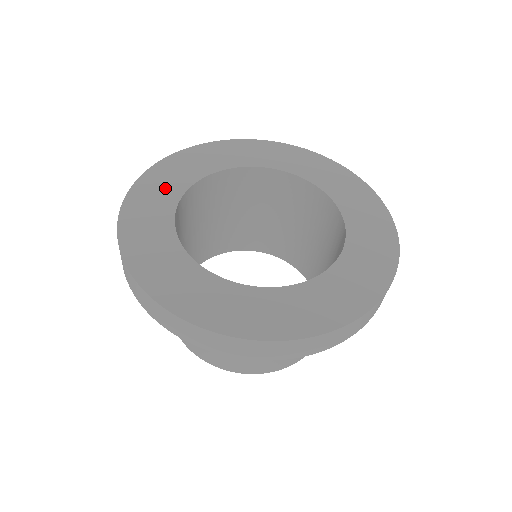
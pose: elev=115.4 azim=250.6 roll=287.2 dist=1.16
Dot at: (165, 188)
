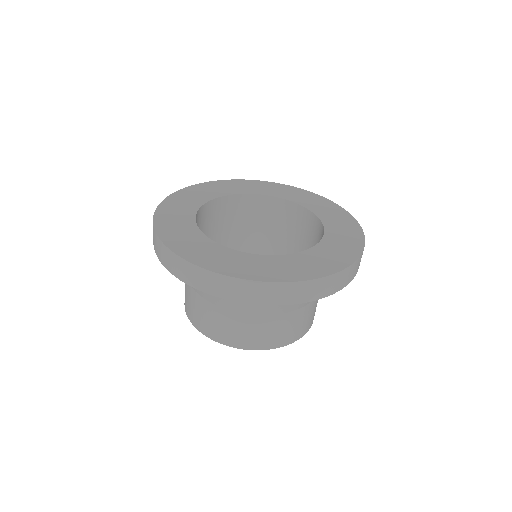
Dot at: (183, 207)
